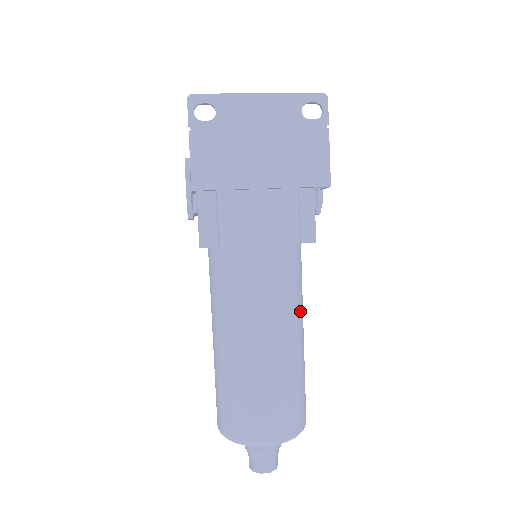
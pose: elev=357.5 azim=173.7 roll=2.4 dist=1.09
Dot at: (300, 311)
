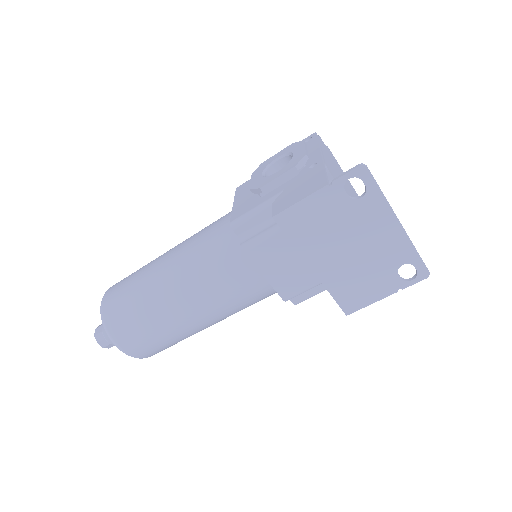
Dot at: occluded
